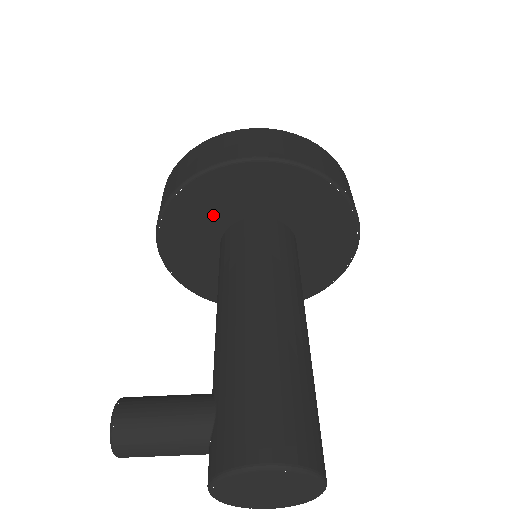
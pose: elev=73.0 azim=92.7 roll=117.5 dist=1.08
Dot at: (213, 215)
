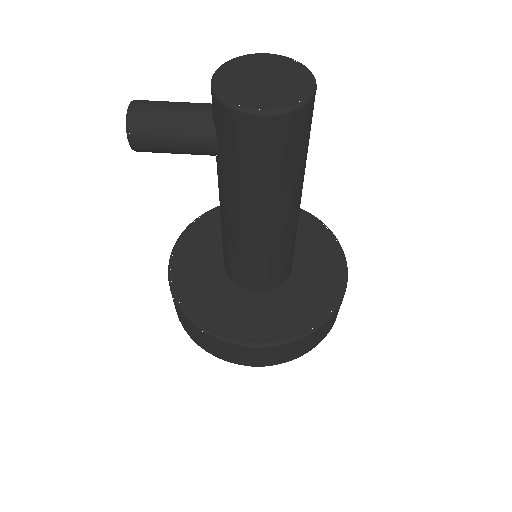
Dot at: occluded
